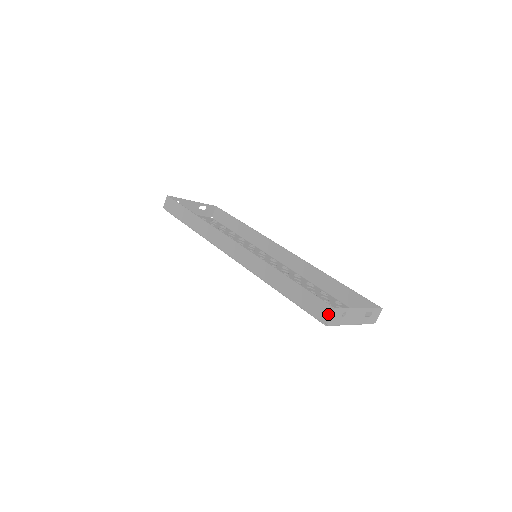
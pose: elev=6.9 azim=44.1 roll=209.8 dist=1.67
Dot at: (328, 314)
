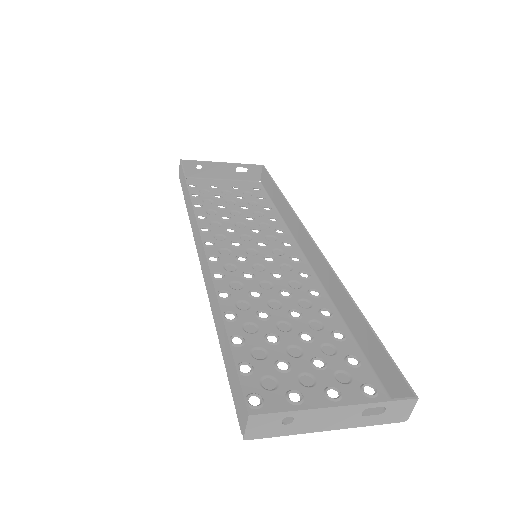
Dot at: (244, 420)
